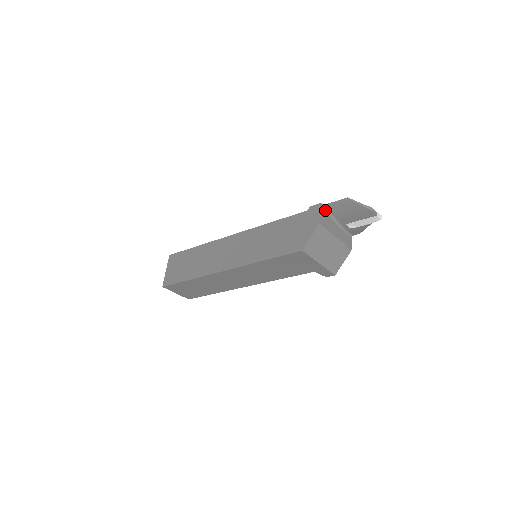
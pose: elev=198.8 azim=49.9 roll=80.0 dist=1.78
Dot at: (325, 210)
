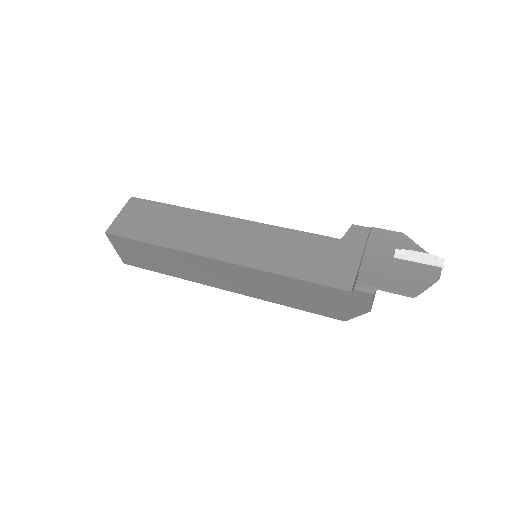
Dot at: (375, 288)
